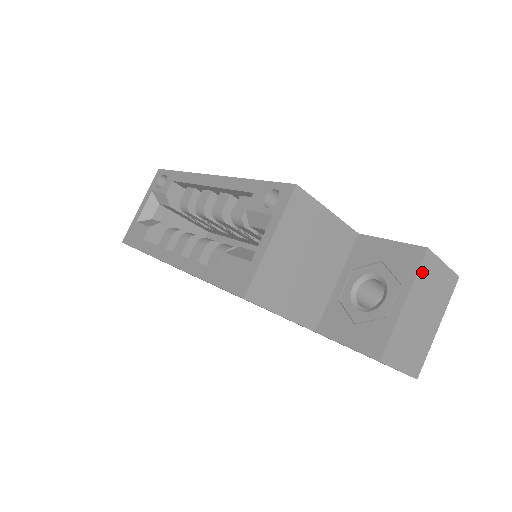
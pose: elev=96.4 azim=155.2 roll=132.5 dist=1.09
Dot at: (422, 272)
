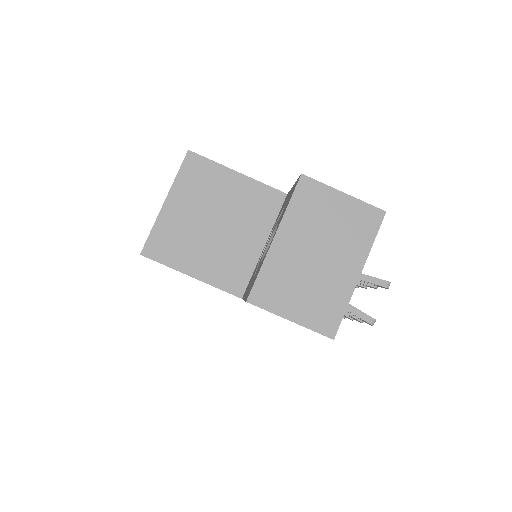
Dot at: (299, 202)
